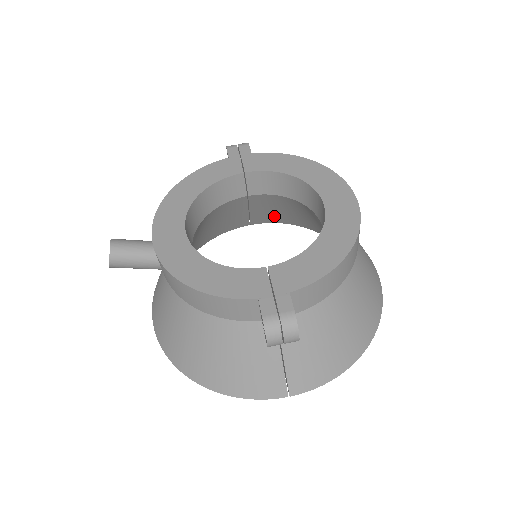
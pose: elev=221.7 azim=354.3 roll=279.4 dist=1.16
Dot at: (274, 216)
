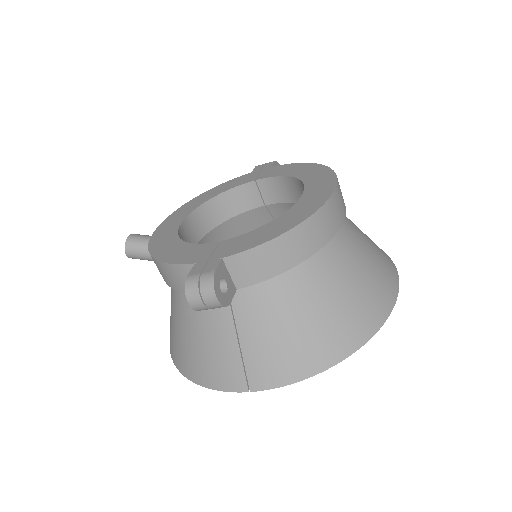
Dot at: occluded
